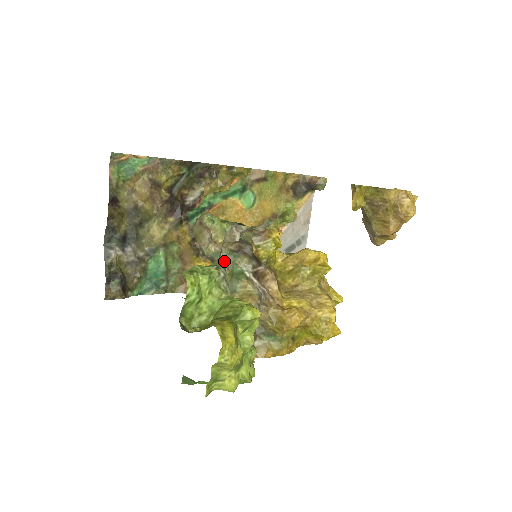
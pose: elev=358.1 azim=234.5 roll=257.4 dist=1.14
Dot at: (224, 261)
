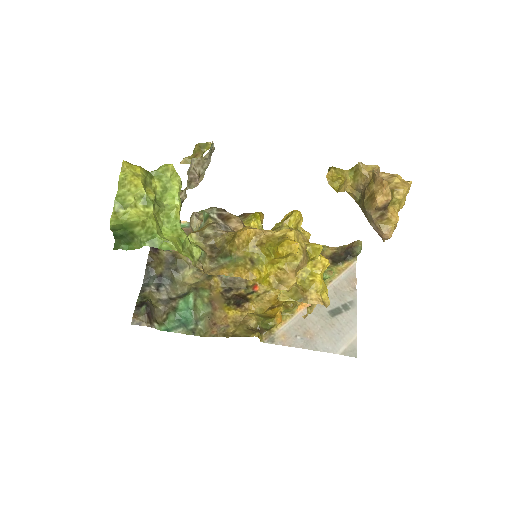
Dot at: (183, 192)
